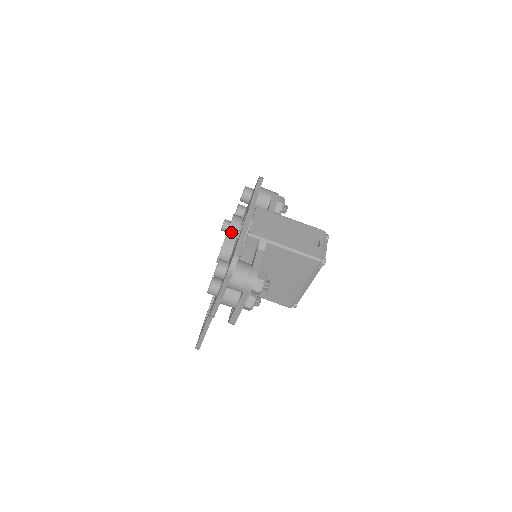
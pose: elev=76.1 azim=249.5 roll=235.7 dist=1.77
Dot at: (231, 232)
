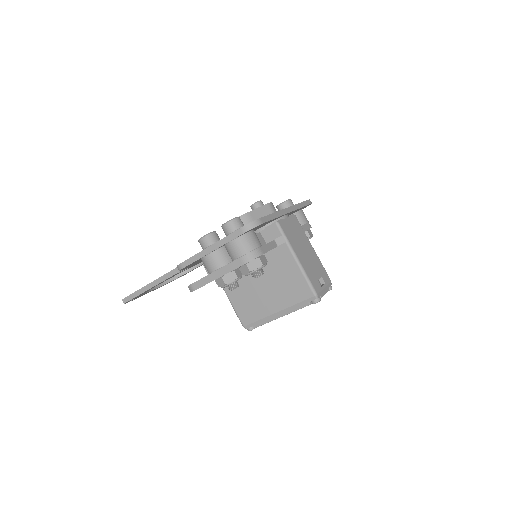
Dot at: (261, 211)
